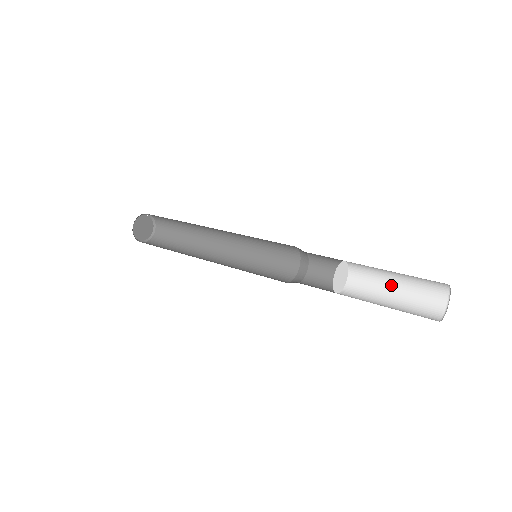
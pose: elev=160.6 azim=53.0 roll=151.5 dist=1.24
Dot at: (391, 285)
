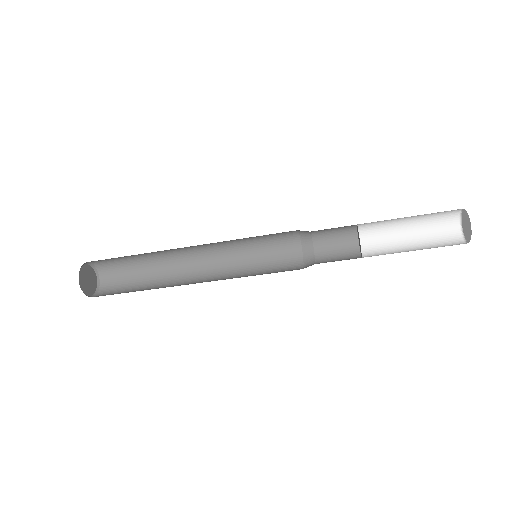
Dot at: occluded
